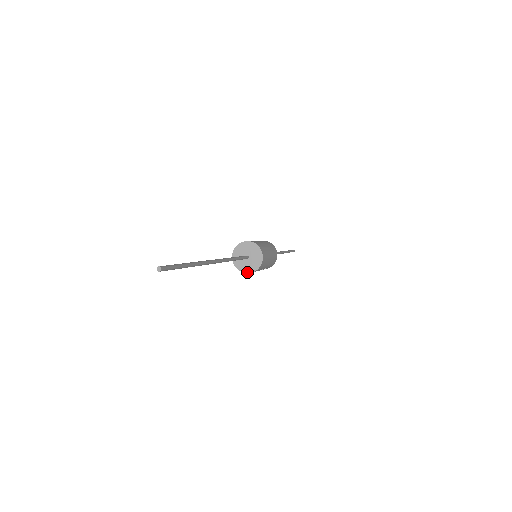
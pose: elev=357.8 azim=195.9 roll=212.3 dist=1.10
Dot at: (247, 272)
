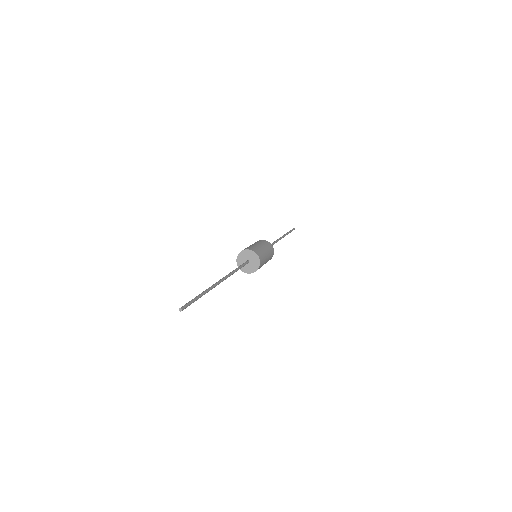
Dot at: (245, 272)
